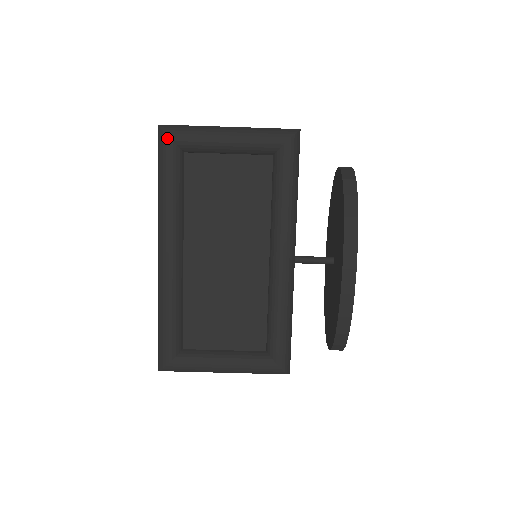
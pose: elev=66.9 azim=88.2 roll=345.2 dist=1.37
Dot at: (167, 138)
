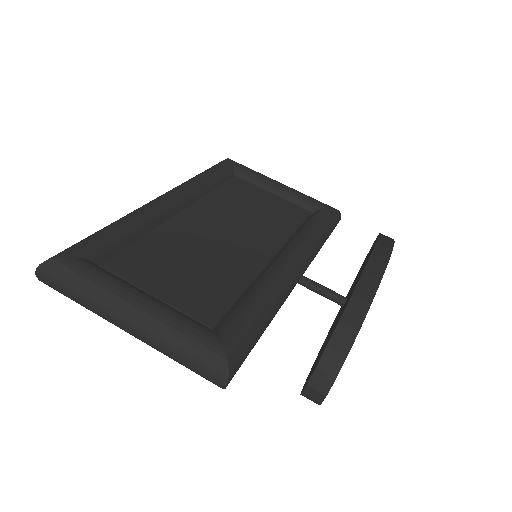
Dot at: (229, 161)
